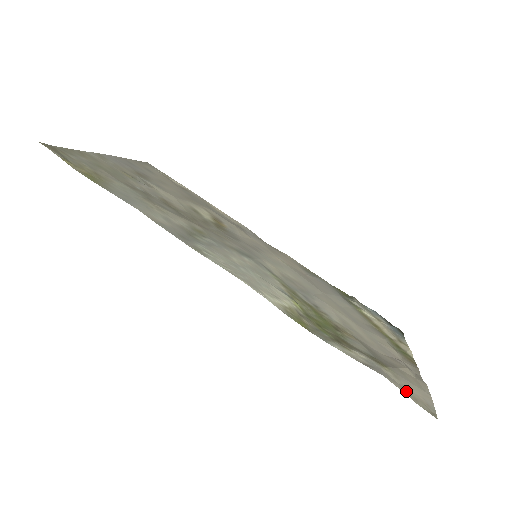
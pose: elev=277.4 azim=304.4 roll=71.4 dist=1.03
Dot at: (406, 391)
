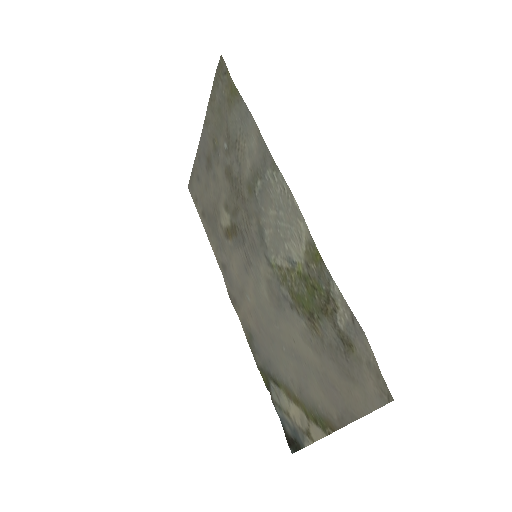
Dot at: (372, 365)
